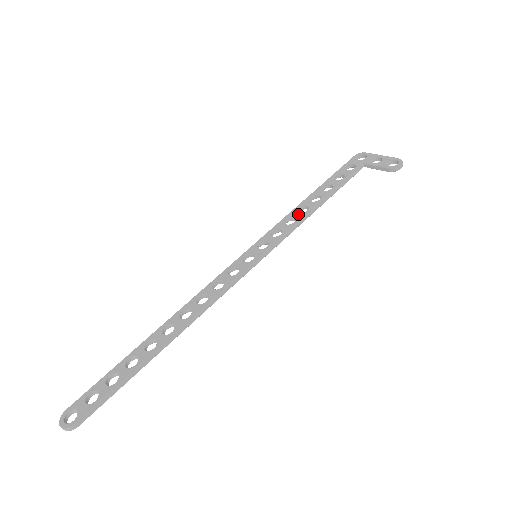
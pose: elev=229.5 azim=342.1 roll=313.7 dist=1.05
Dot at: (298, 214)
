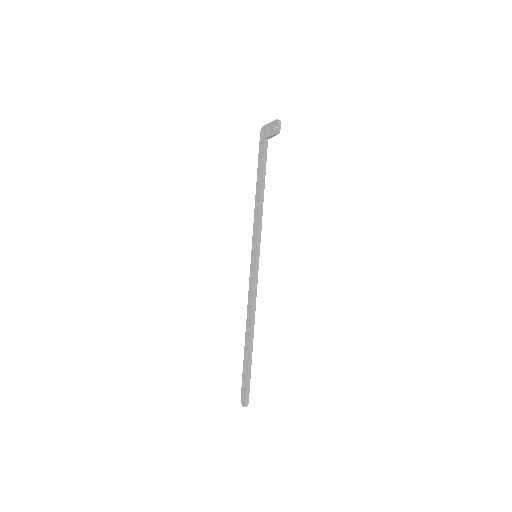
Dot at: (257, 210)
